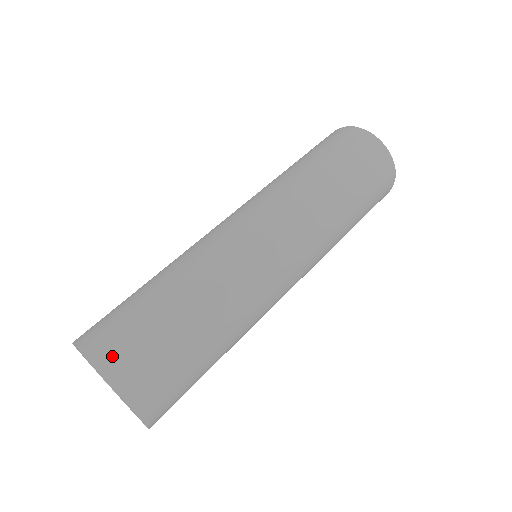
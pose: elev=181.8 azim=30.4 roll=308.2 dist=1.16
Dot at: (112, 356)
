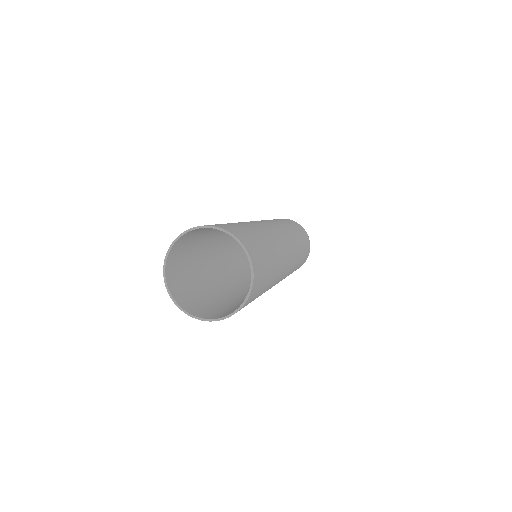
Dot at: (249, 245)
